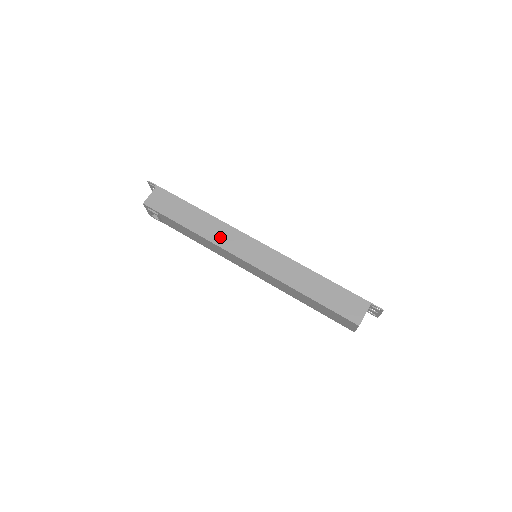
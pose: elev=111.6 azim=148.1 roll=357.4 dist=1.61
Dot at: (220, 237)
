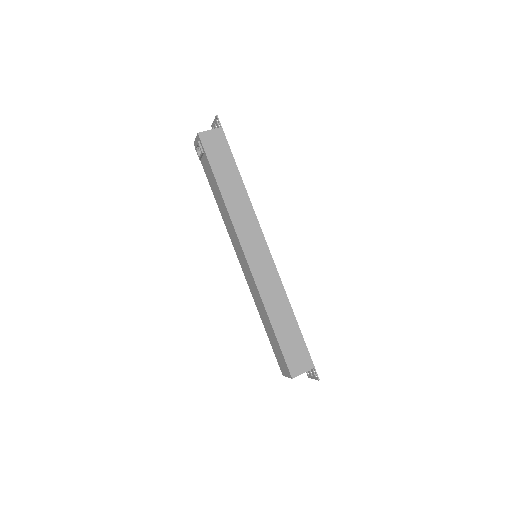
Dot at: (240, 218)
